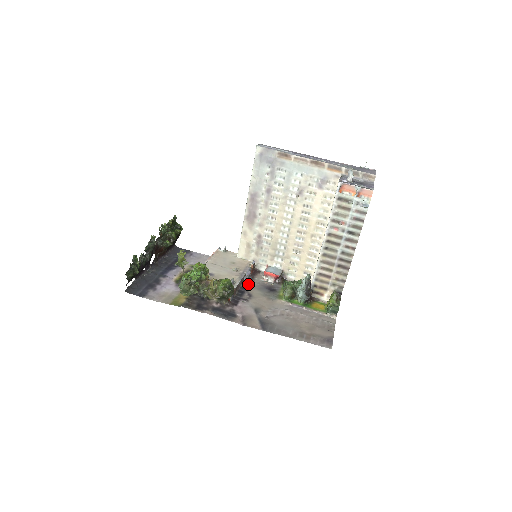
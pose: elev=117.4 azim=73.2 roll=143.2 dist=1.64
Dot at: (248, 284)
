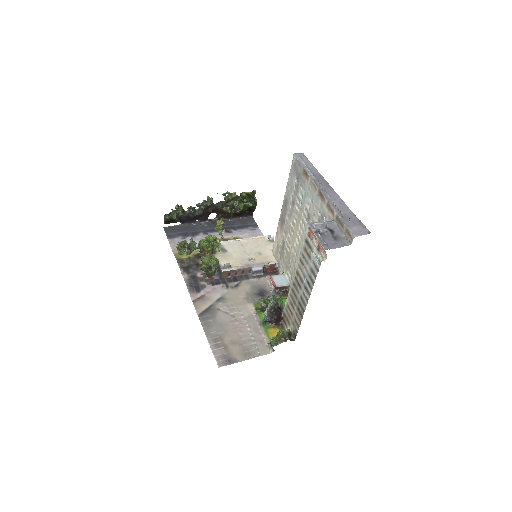
Dot at: (251, 277)
